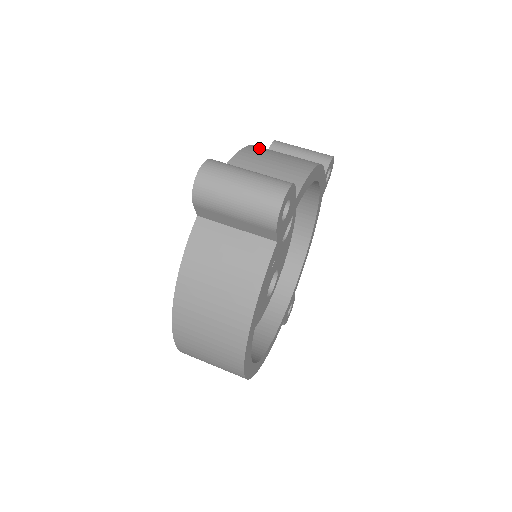
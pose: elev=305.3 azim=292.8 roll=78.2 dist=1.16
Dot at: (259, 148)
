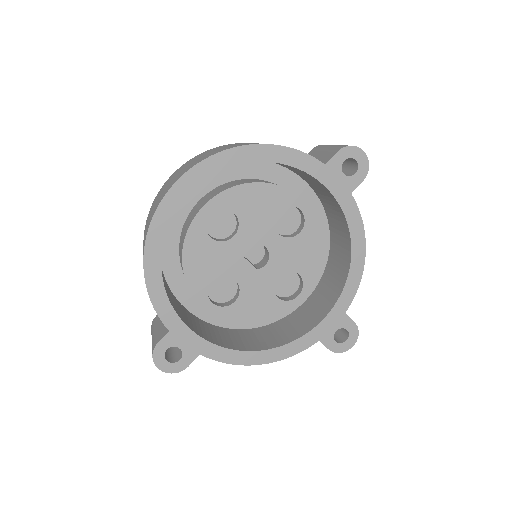
Dot at: occluded
